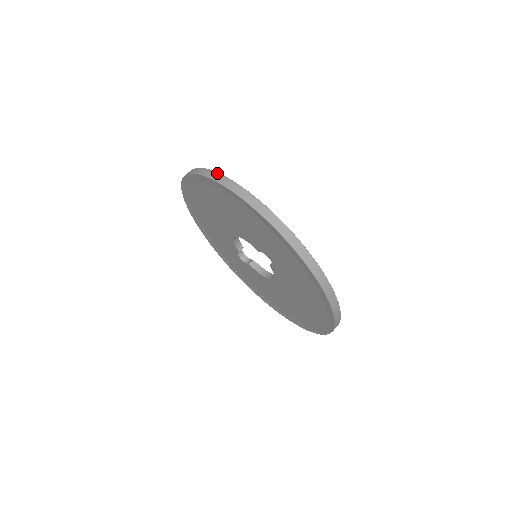
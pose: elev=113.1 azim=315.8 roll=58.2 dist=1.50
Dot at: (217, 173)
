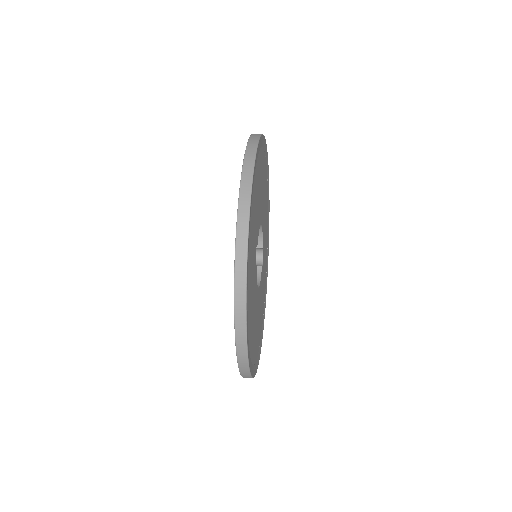
Dot at: (259, 137)
